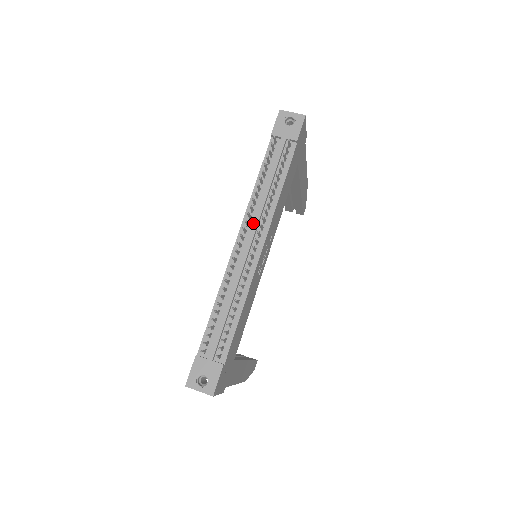
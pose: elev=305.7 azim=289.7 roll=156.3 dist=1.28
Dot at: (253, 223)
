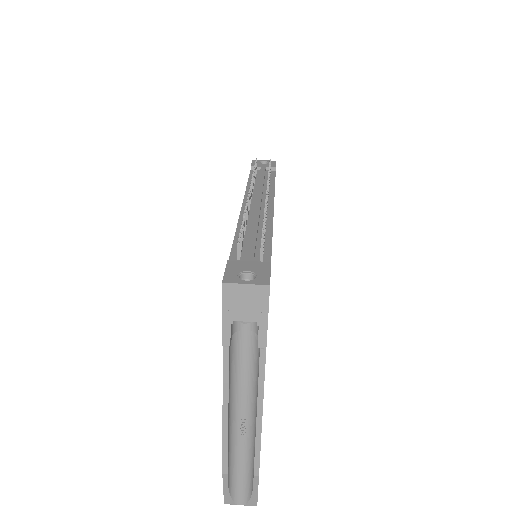
Dot at: (257, 193)
